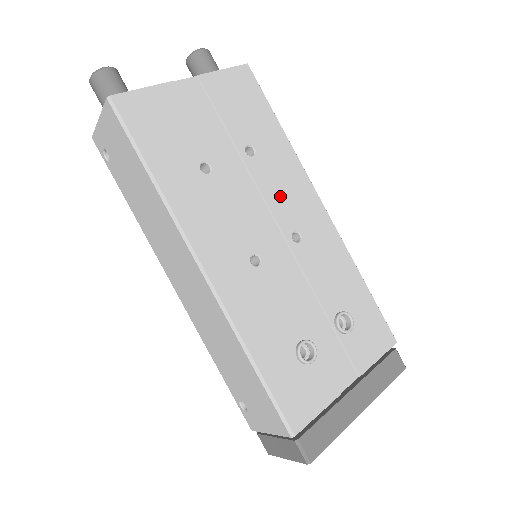
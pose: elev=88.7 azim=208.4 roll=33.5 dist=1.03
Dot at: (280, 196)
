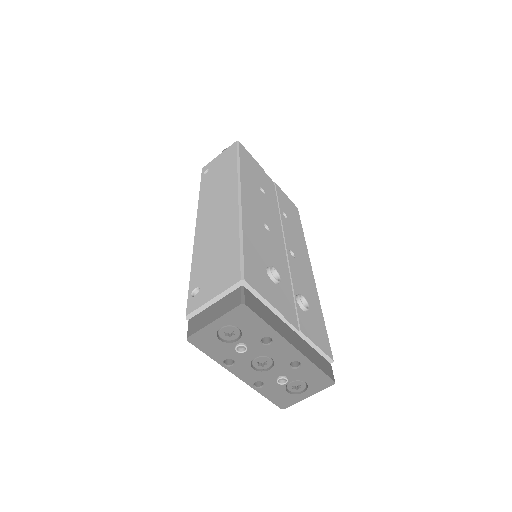
Dot at: (291, 238)
